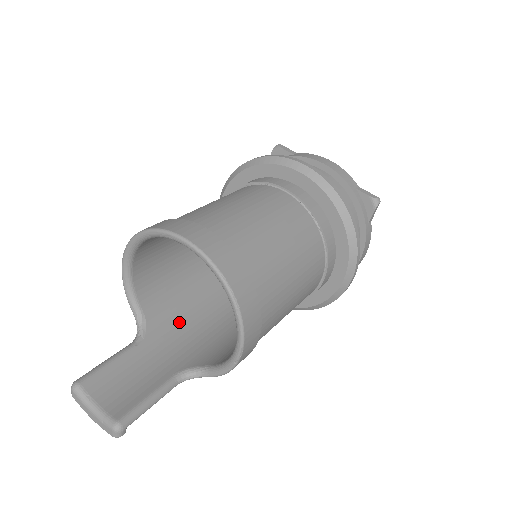
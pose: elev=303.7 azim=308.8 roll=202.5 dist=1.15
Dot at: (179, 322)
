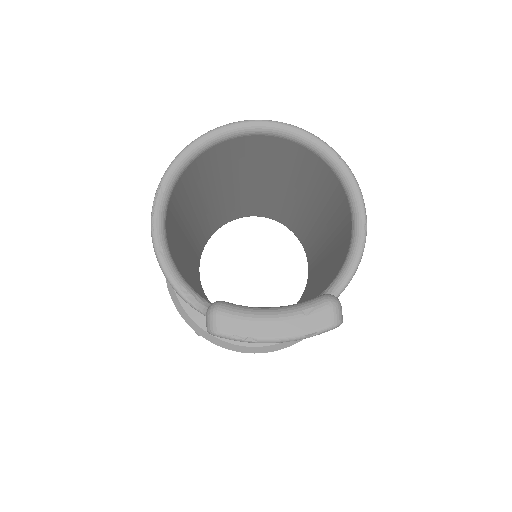
Dot at: occluded
